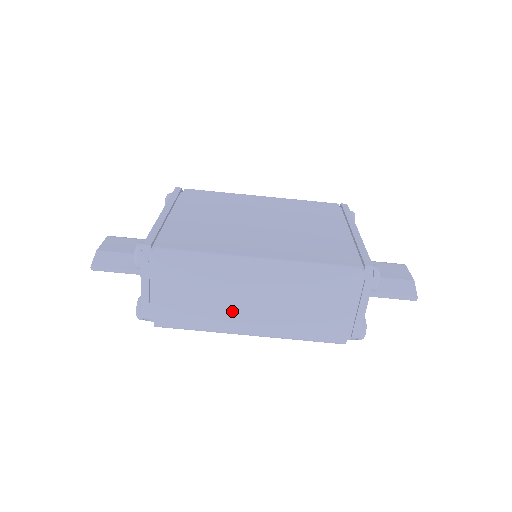
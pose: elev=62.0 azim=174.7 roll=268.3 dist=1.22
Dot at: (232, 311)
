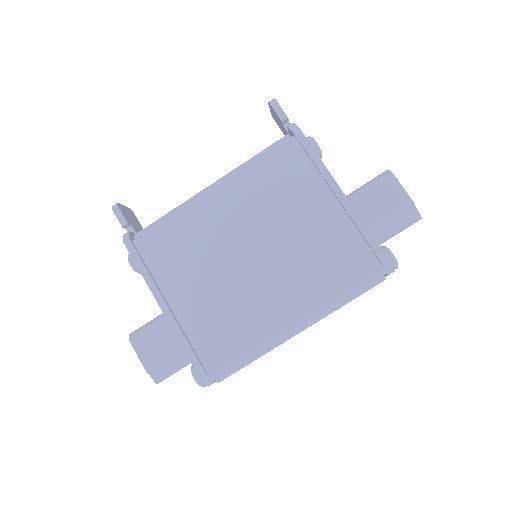
Dot at: occluded
